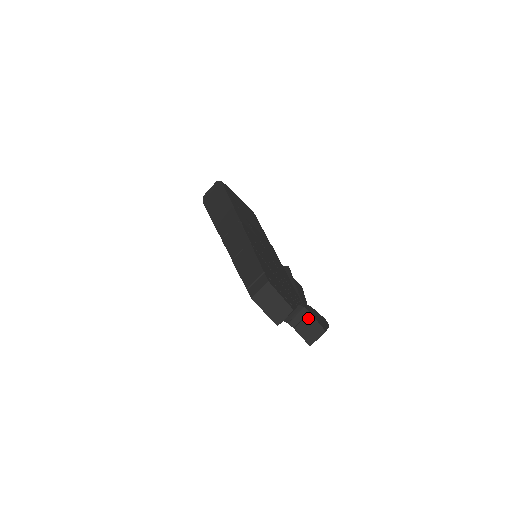
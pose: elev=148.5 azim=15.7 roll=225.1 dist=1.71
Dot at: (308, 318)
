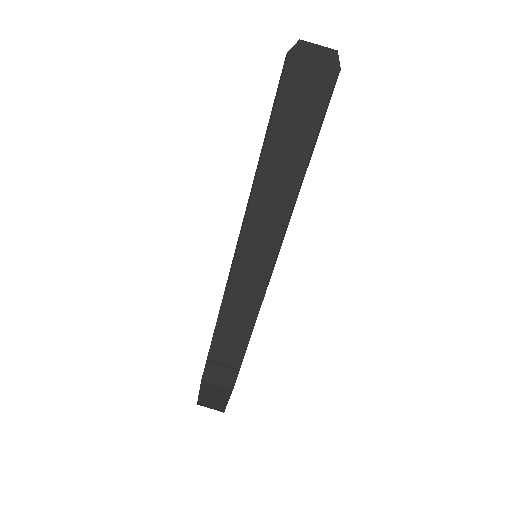
Dot at: occluded
